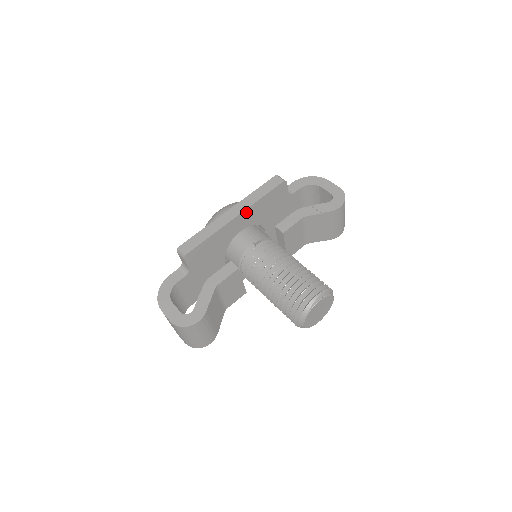
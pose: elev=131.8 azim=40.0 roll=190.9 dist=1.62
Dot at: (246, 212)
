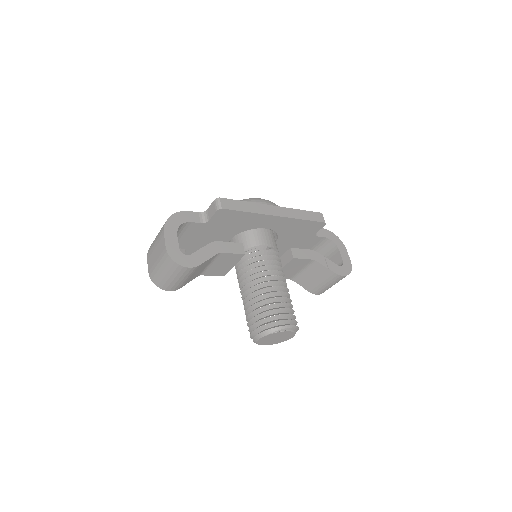
Dot at: (284, 219)
